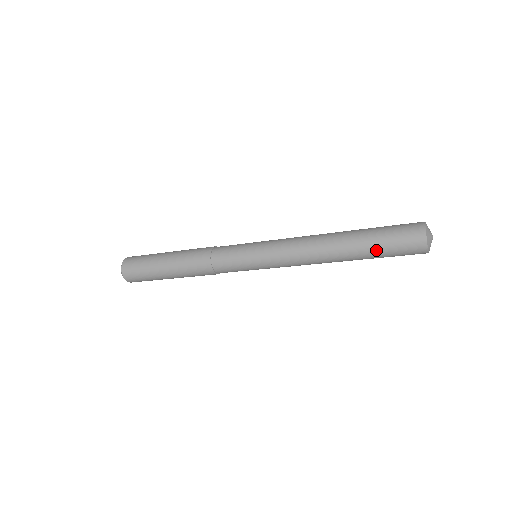
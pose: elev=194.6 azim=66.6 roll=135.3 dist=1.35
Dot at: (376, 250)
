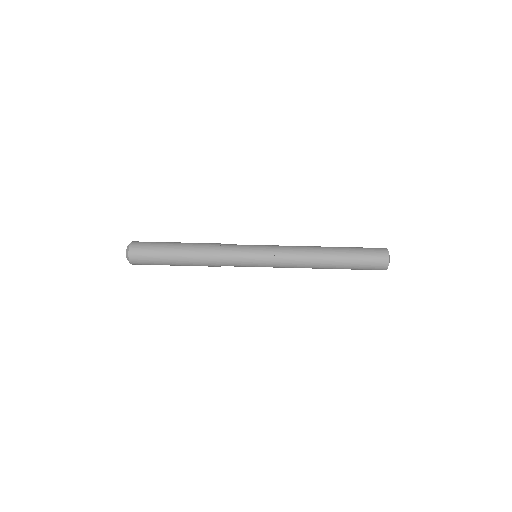
Dot at: (352, 269)
